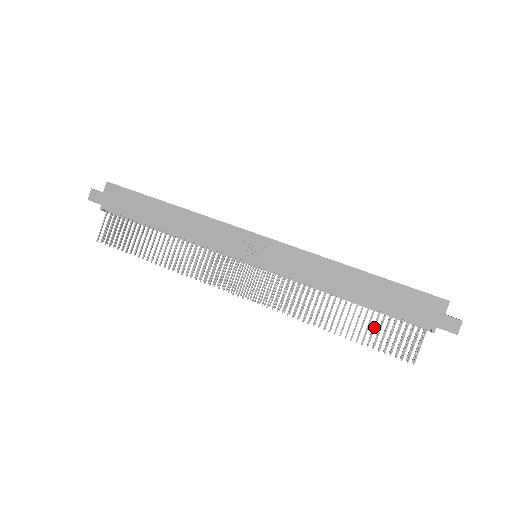
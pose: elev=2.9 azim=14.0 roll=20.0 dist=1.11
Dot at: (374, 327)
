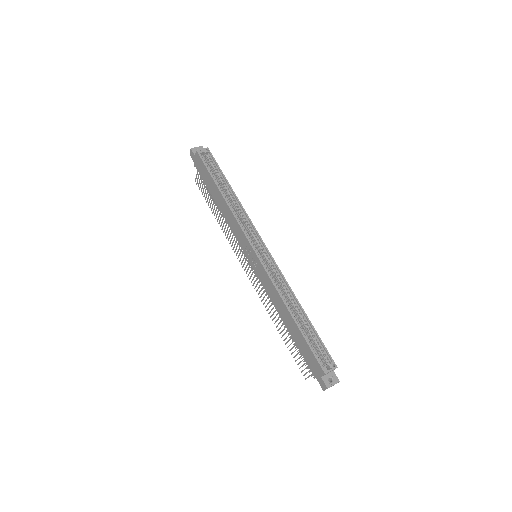
Dot at: (293, 346)
